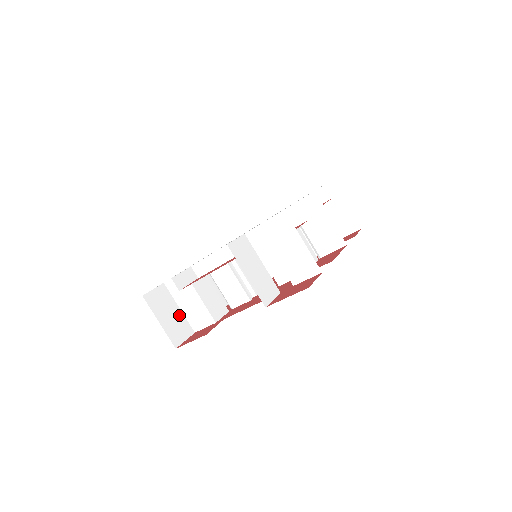
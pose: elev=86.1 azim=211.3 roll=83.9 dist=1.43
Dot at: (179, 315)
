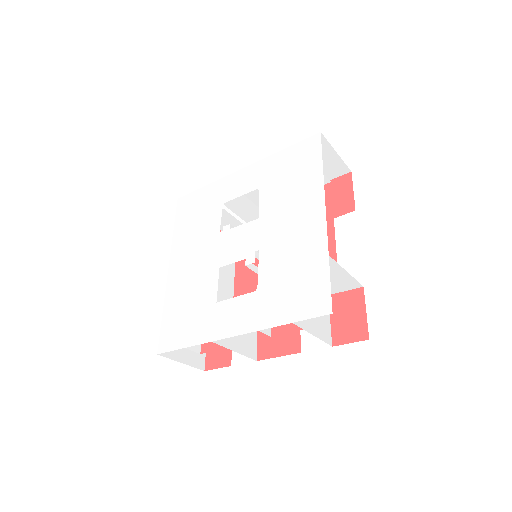
Dot at: occluded
